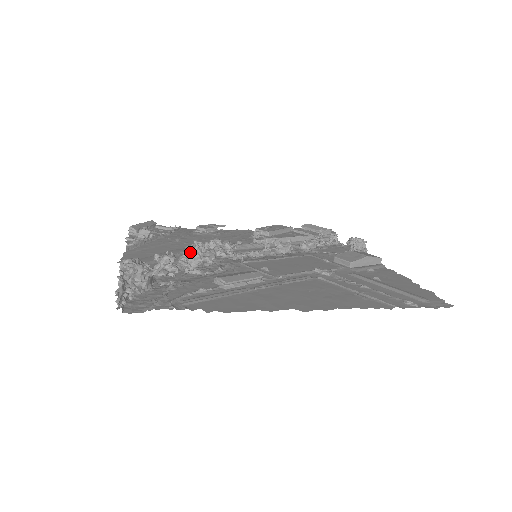
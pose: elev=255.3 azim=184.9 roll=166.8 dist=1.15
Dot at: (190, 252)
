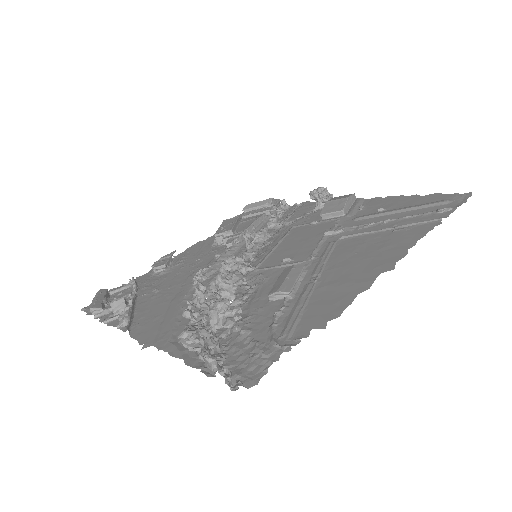
Dot at: (200, 290)
